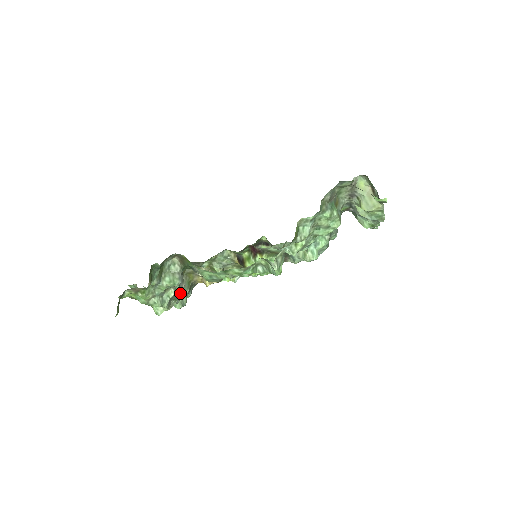
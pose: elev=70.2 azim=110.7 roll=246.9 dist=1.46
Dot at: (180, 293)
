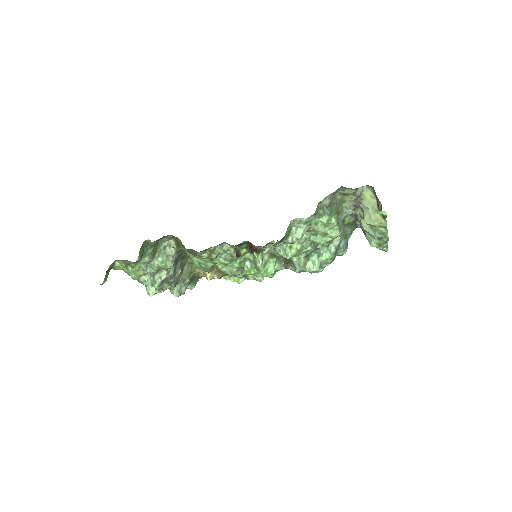
Dot at: (174, 278)
